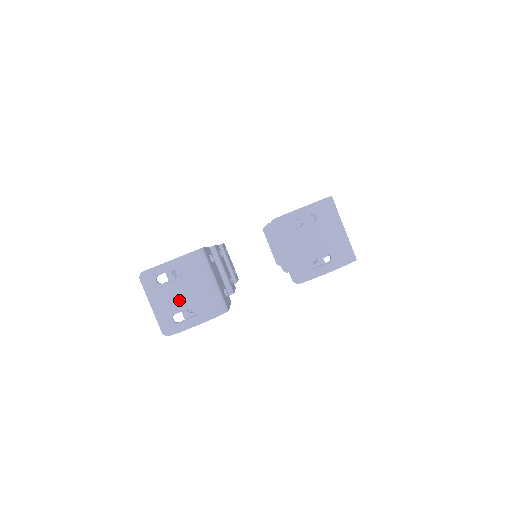
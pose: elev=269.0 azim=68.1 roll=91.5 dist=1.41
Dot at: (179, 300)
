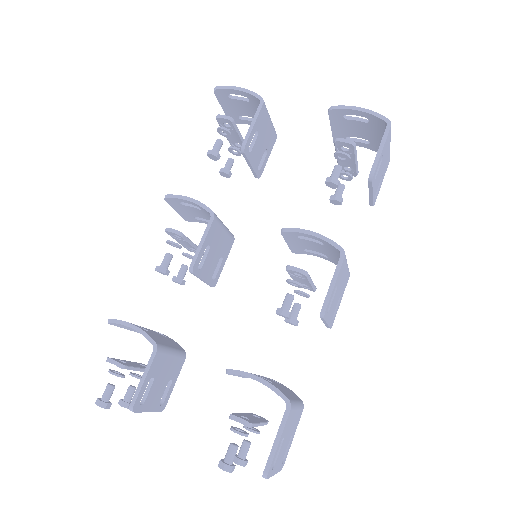
Dot at: (244, 103)
